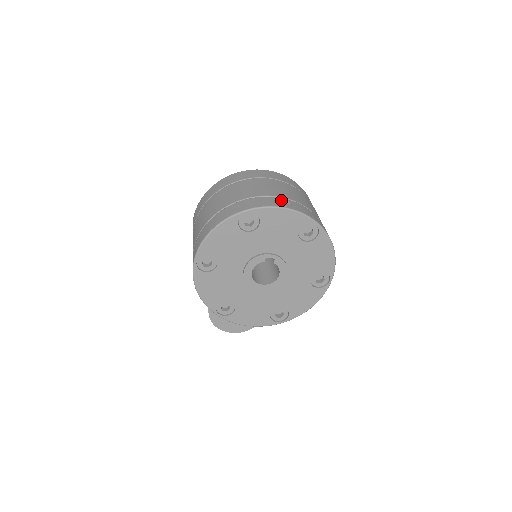
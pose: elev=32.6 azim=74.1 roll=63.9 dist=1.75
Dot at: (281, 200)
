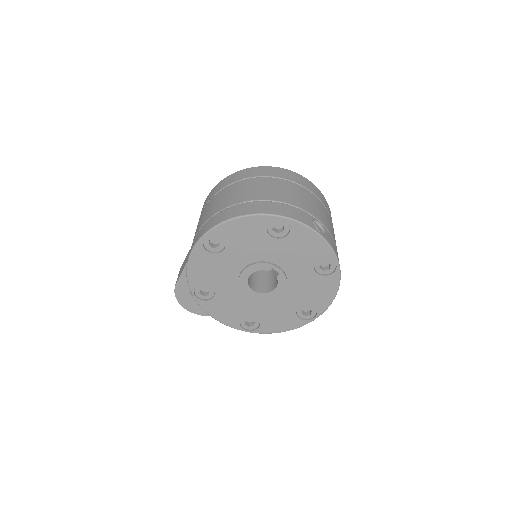
Dot at: (317, 223)
